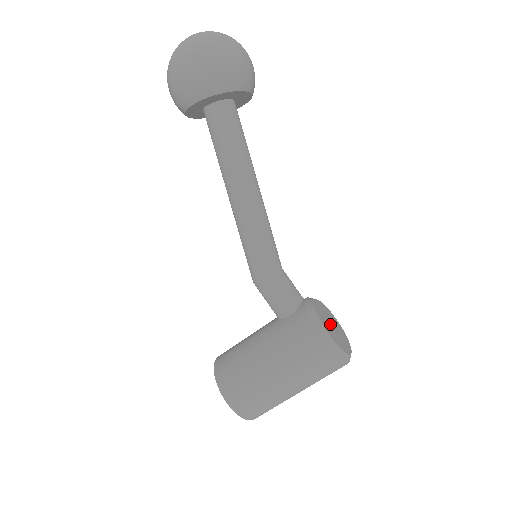
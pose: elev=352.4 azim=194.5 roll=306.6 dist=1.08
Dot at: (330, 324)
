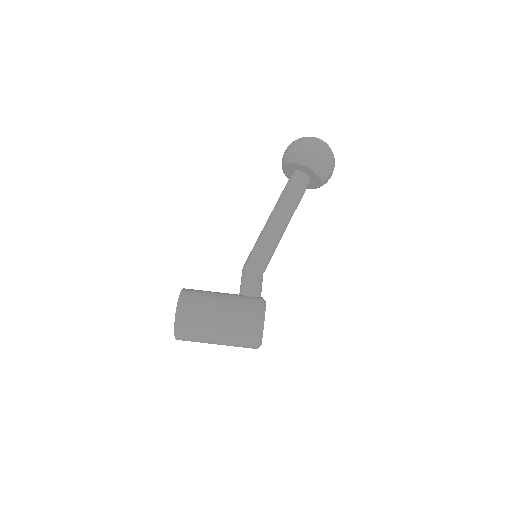
Dot at: occluded
